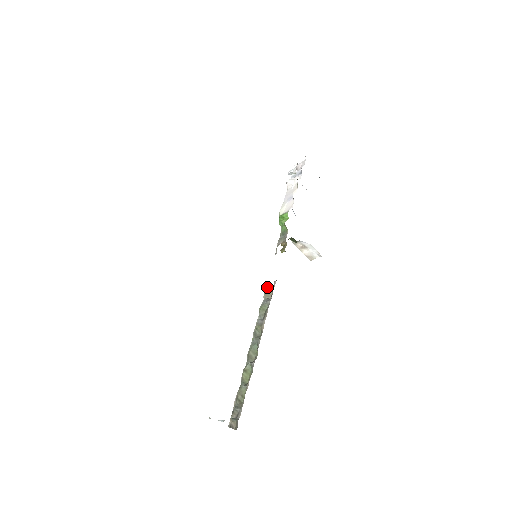
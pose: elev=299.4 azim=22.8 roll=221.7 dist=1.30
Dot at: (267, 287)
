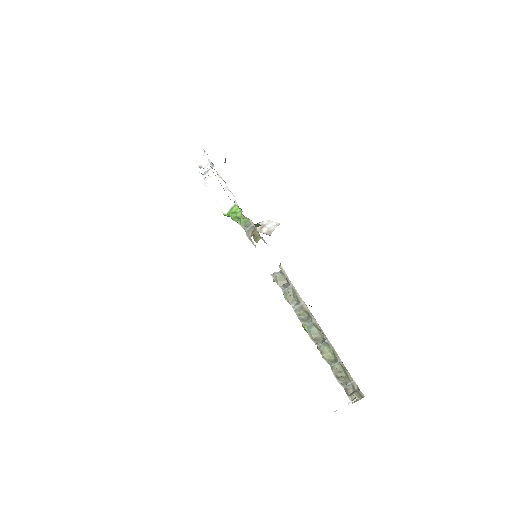
Dot at: (275, 277)
